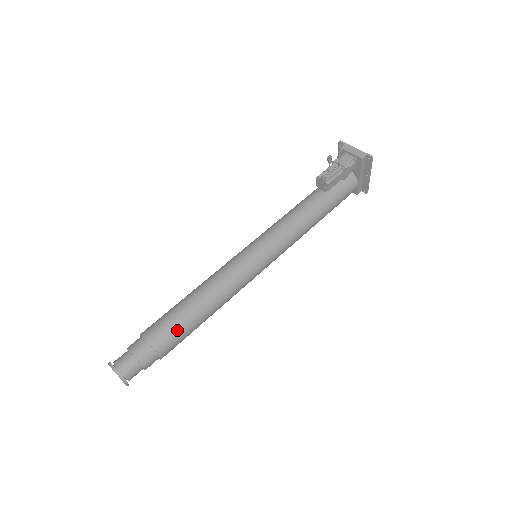
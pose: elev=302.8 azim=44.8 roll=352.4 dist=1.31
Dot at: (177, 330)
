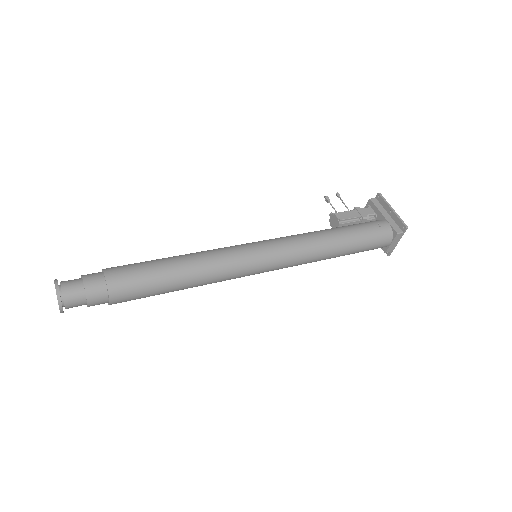
Dot at: (135, 264)
